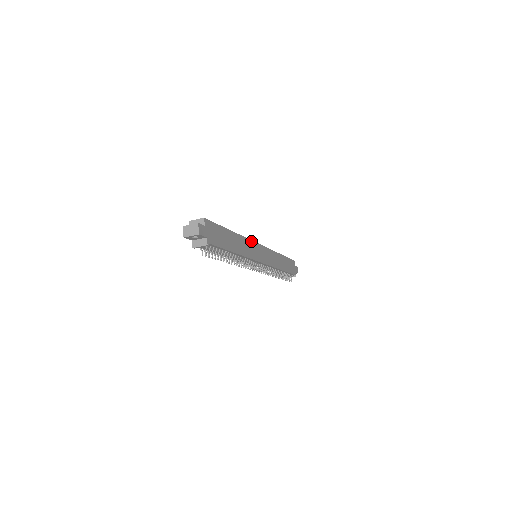
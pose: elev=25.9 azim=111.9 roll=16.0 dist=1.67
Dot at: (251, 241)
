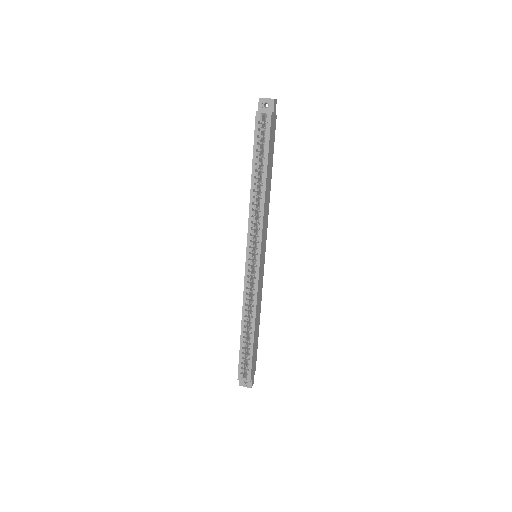
Dot at: (258, 288)
